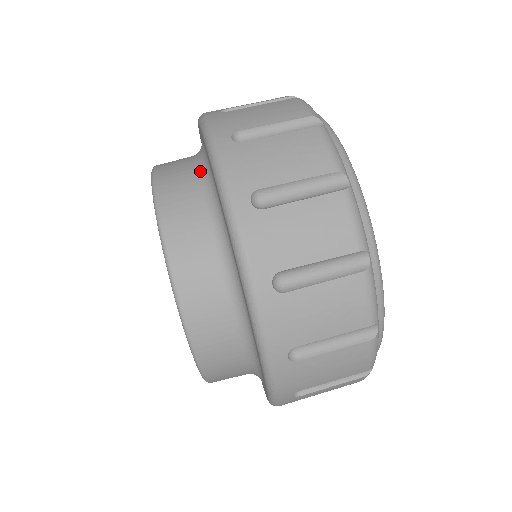
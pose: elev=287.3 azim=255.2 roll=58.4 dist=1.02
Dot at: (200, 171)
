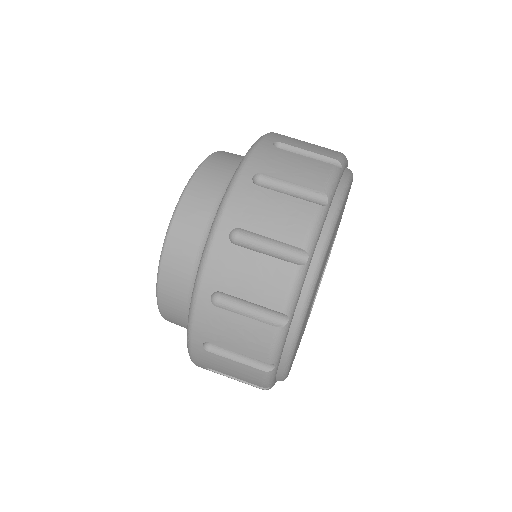
Dot at: occluded
